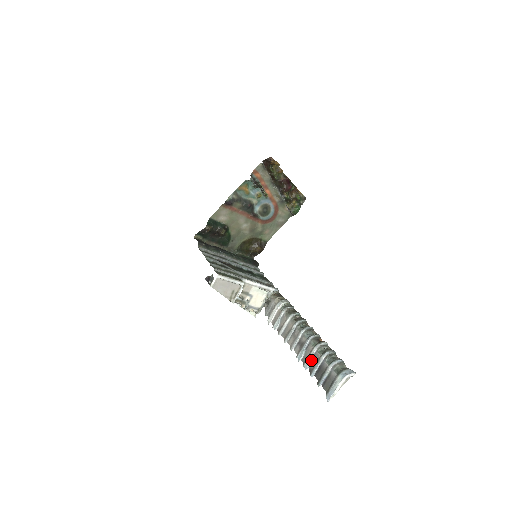
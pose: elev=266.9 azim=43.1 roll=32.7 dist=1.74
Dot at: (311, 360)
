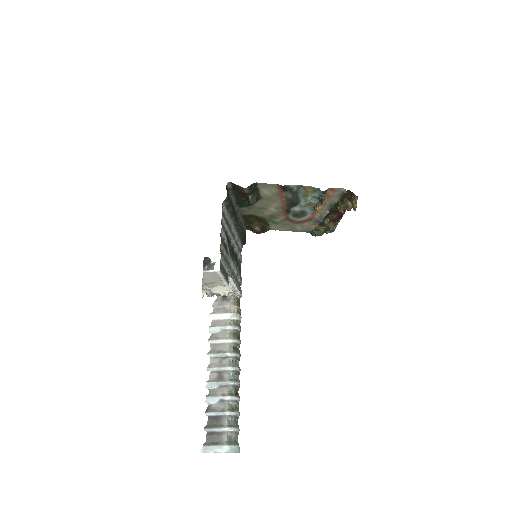
Dot at: (217, 402)
